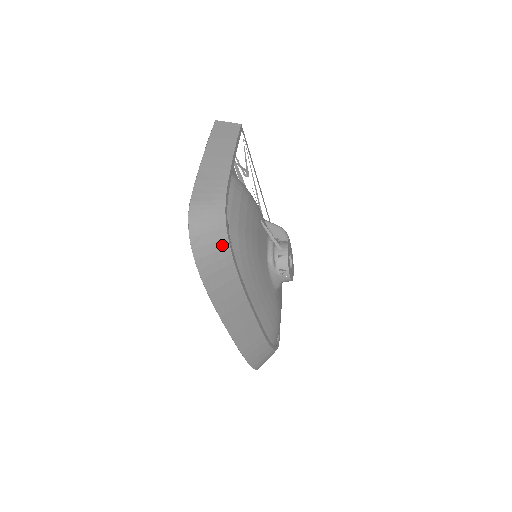
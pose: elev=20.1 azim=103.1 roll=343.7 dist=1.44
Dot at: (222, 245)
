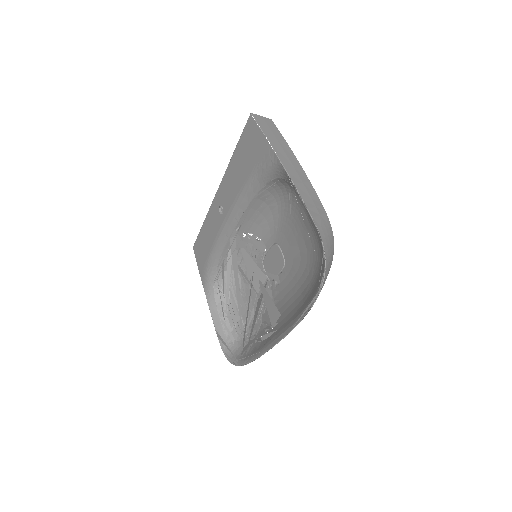
Dot at: occluded
